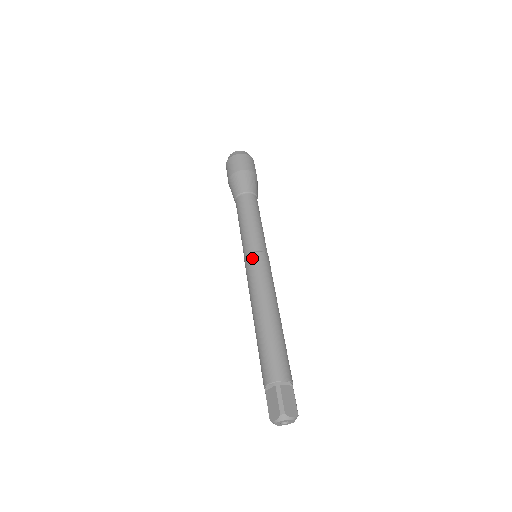
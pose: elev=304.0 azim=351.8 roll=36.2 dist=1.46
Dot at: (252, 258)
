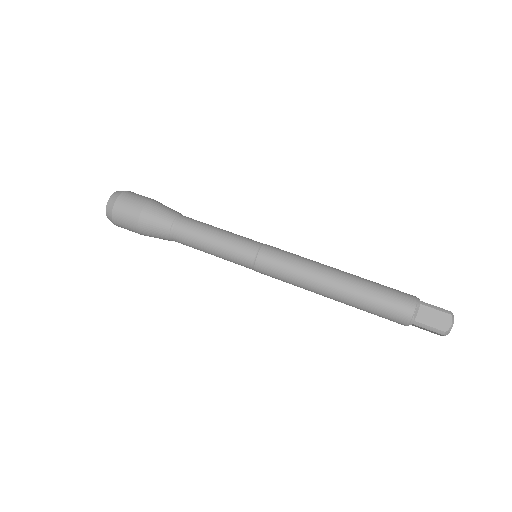
Dot at: (267, 251)
